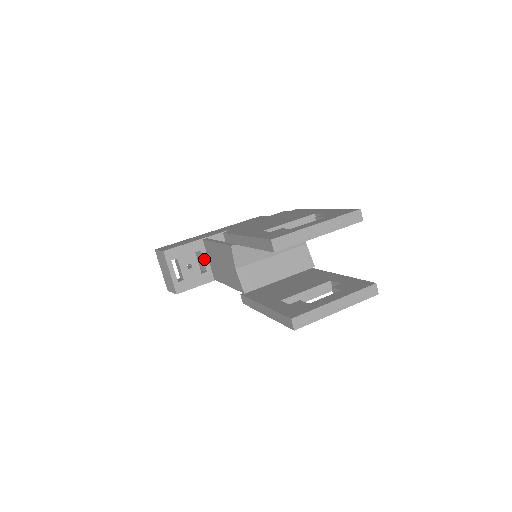
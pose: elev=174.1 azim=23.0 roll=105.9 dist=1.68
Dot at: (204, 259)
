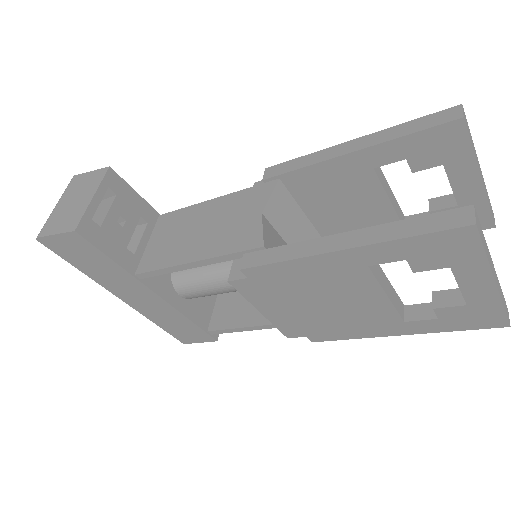
Dot at: (143, 236)
